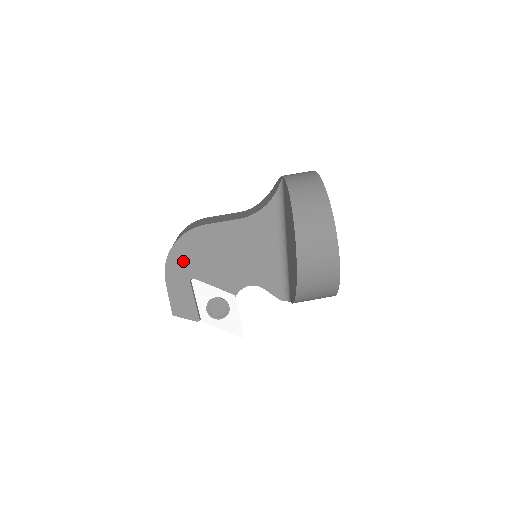
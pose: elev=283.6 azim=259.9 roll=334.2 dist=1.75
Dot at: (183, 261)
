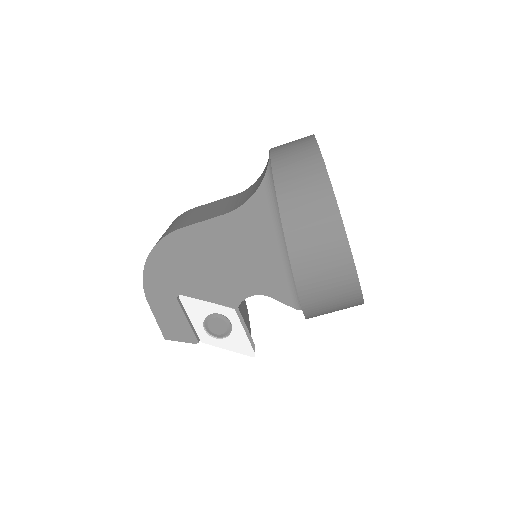
Dot at: (163, 276)
